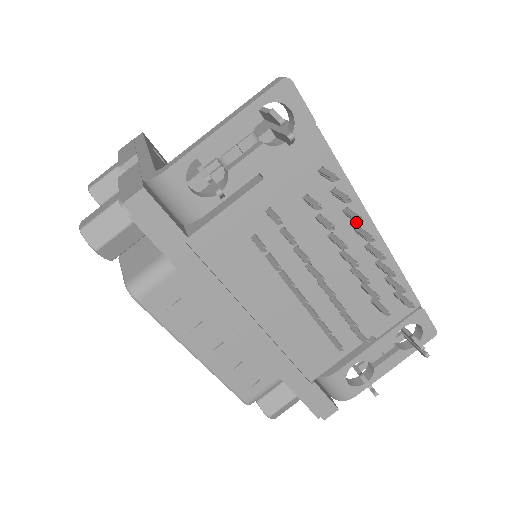
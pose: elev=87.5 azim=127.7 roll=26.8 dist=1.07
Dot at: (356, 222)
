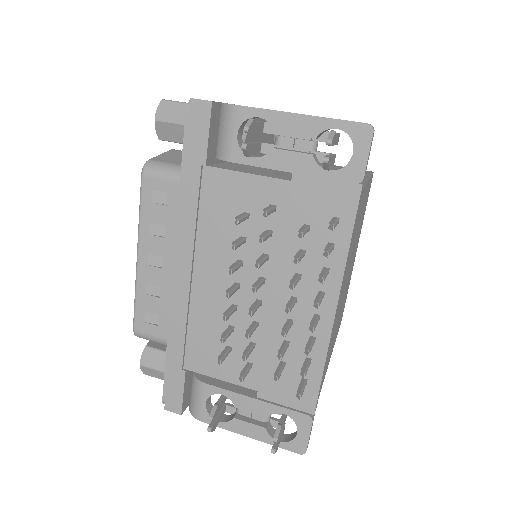
Dot at: (318, 279)
